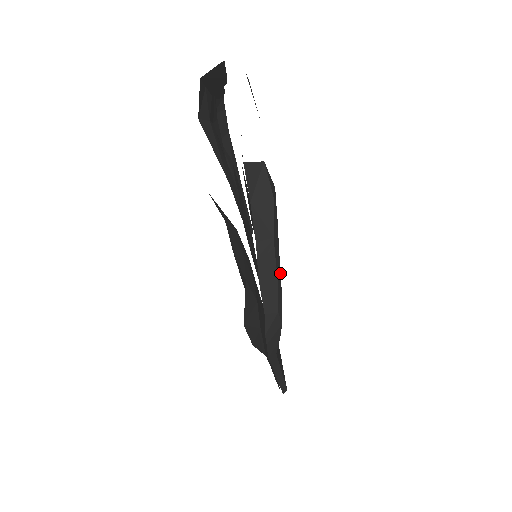
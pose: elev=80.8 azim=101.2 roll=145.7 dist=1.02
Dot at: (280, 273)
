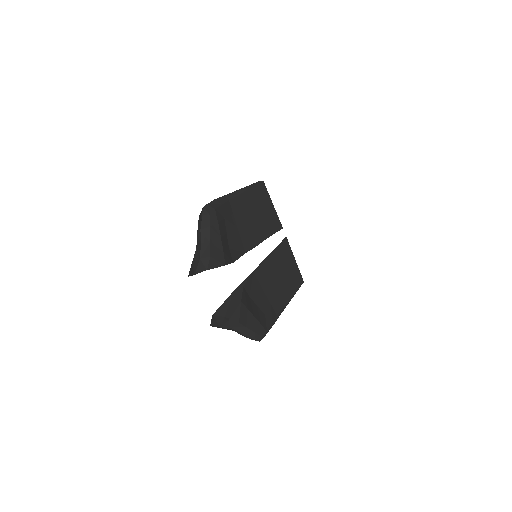
Dot at: (258, 321)
